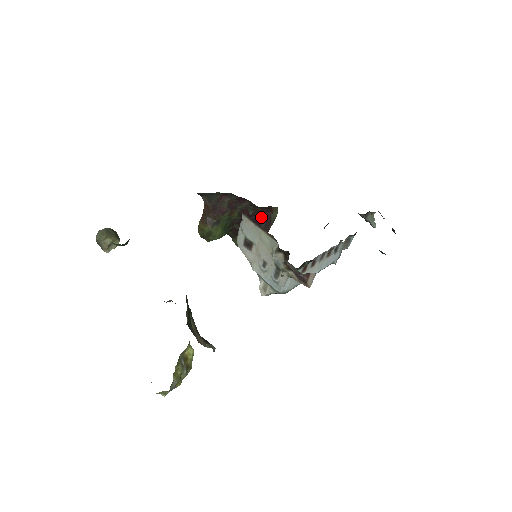
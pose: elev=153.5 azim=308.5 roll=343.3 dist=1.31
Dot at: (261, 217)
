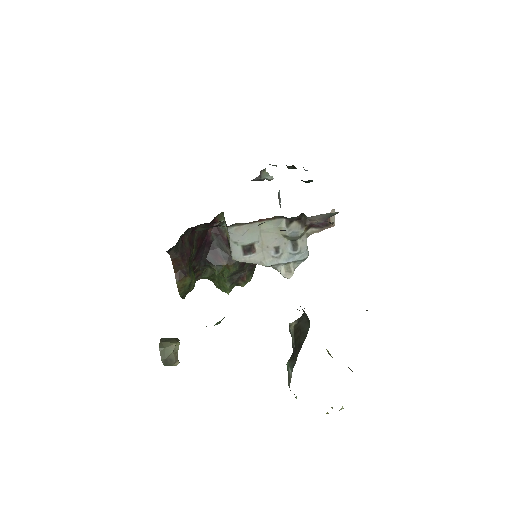
Dot at: (209, 236)
